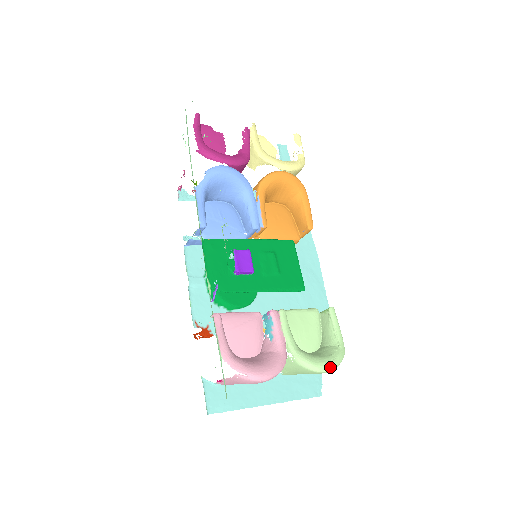
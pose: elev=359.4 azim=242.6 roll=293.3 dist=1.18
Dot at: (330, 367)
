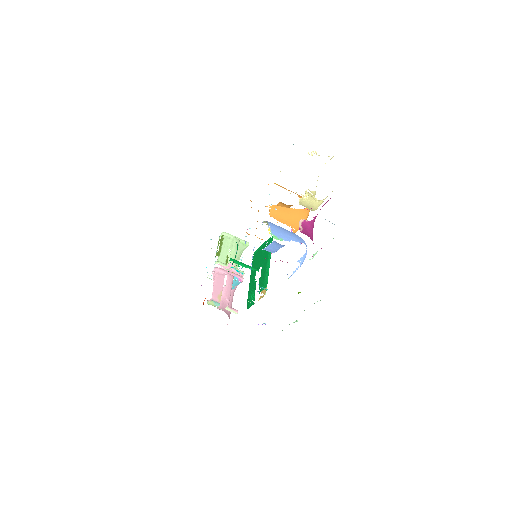
Dot at: occluded
